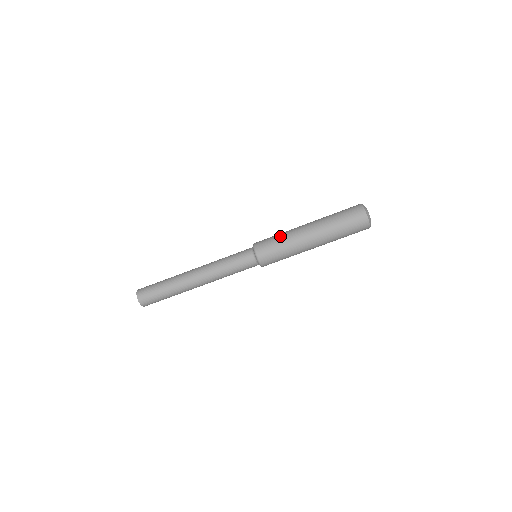
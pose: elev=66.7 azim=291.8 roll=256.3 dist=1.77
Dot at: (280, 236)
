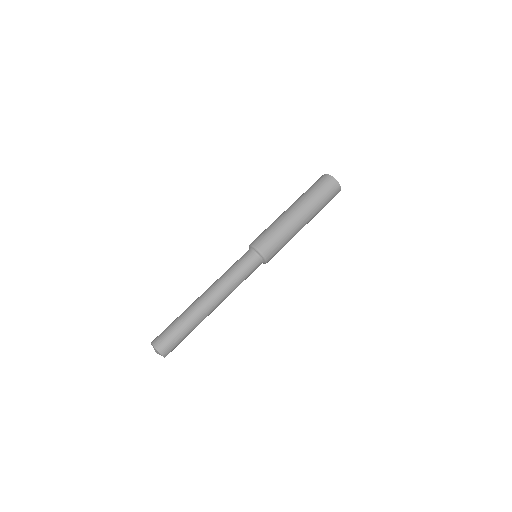
Dot at: (275, 229)
